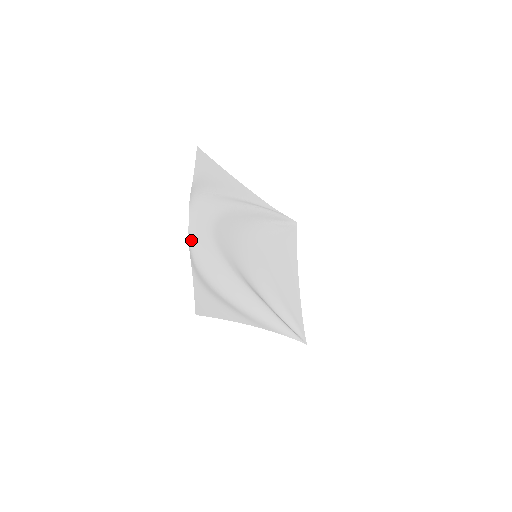
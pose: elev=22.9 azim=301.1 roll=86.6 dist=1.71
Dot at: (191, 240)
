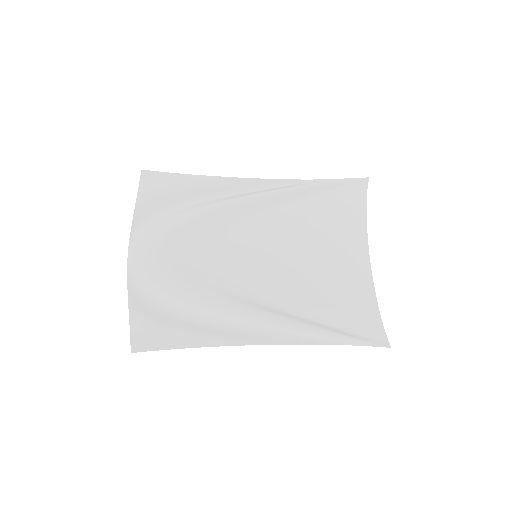
Dot at: (131, 274)
